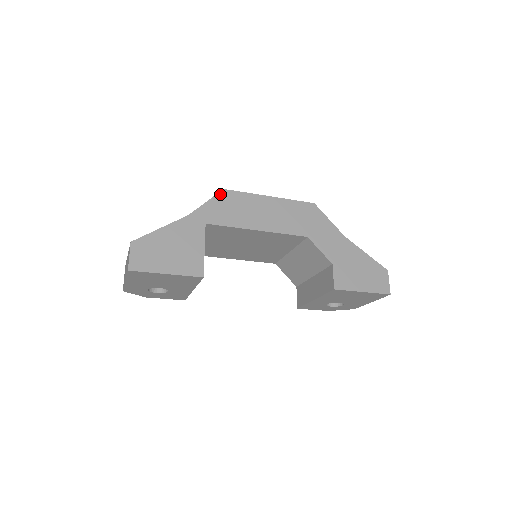
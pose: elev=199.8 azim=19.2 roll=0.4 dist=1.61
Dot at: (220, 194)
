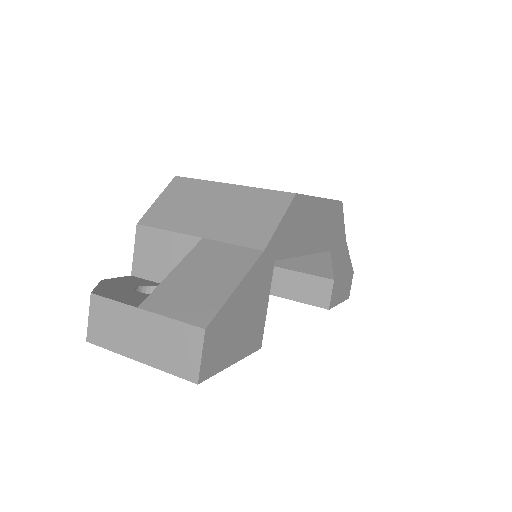
Dot at: (293, 203)
